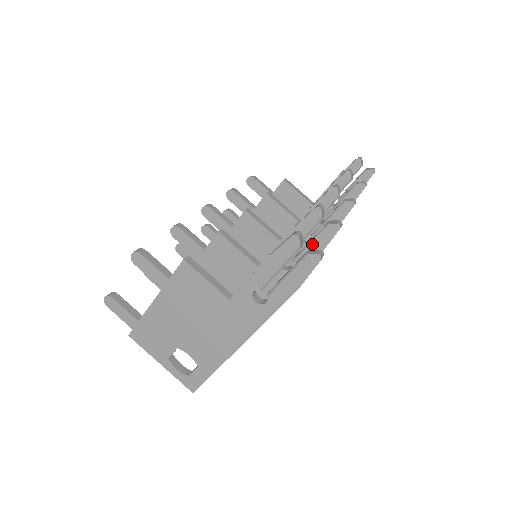
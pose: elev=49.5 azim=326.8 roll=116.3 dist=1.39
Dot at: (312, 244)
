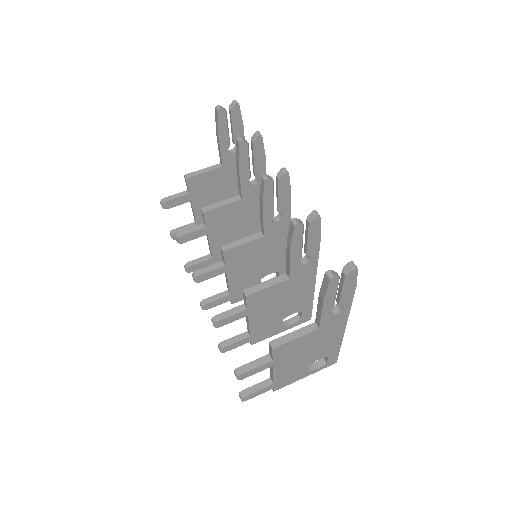
Dot at: (311, 239)
